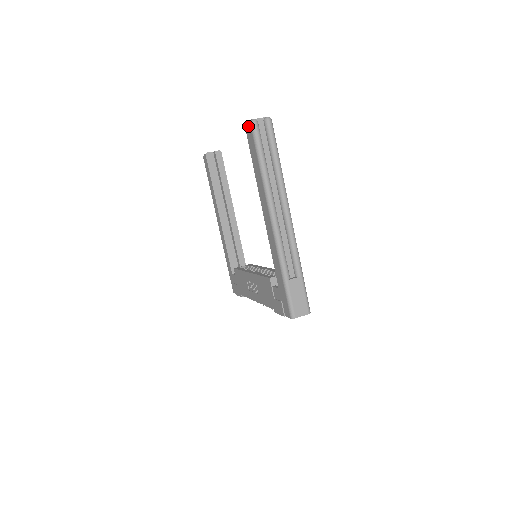
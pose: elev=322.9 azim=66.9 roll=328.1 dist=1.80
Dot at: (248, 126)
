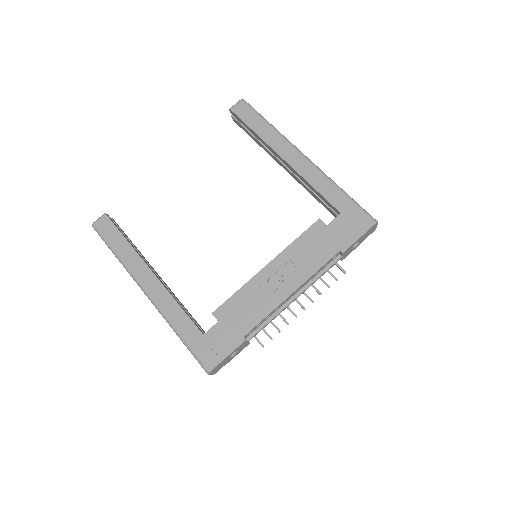
Dot at: (238, 104)
